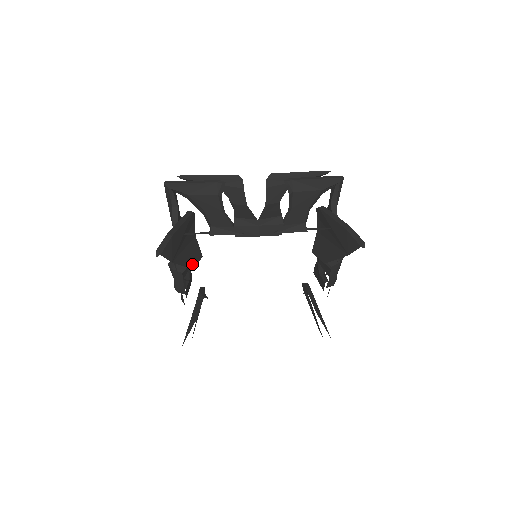
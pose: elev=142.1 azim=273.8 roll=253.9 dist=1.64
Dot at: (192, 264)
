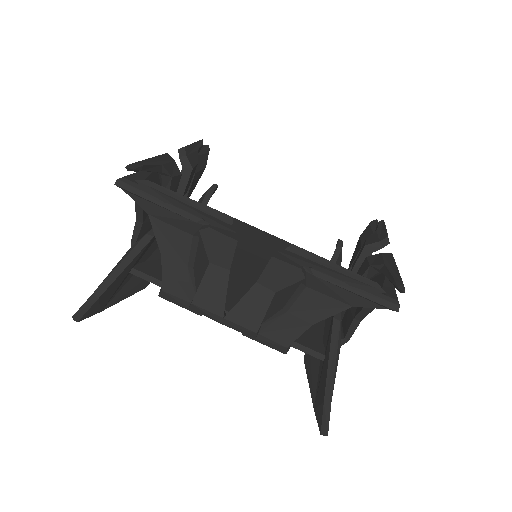
Dot at: (144, 284)
